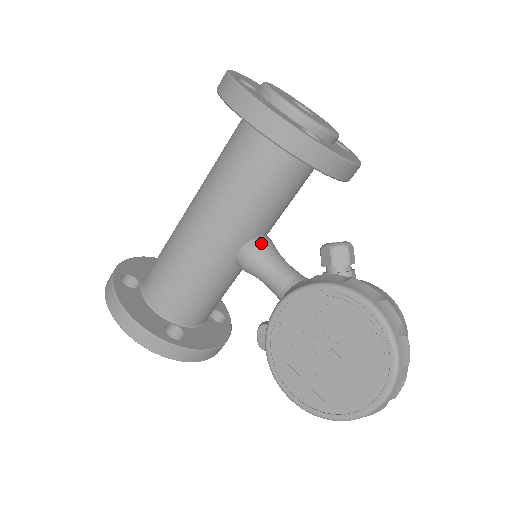
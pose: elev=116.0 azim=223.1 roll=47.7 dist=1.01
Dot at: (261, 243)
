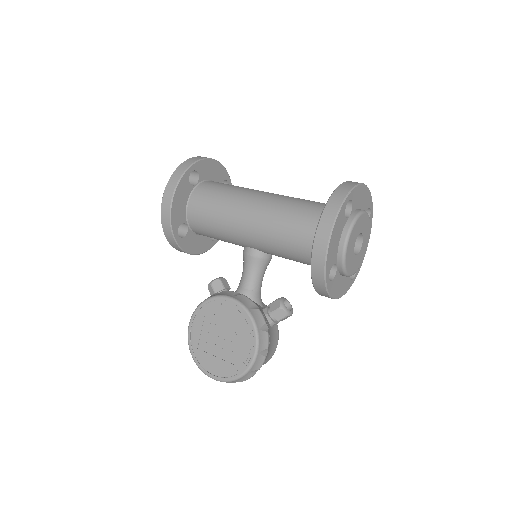
Dot at: (264, 258)
